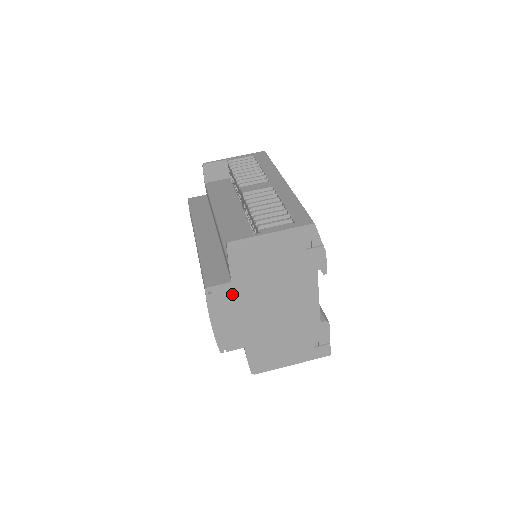
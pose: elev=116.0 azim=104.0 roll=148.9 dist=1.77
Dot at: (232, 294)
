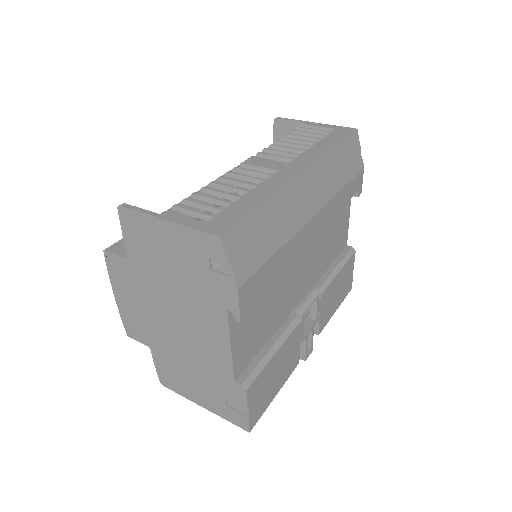
Dot at: (131, 275)
